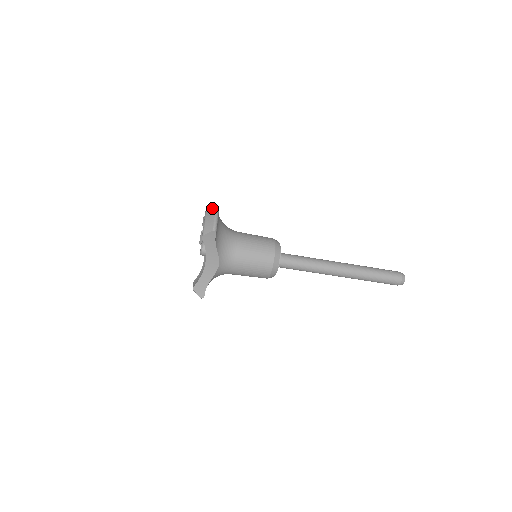
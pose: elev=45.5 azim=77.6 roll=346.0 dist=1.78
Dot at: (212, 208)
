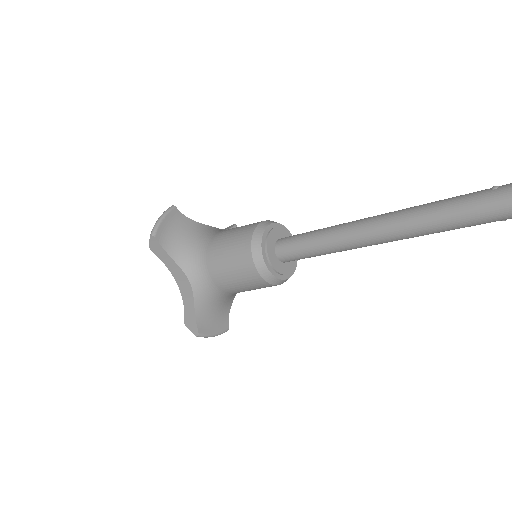
Dot at: occluded
